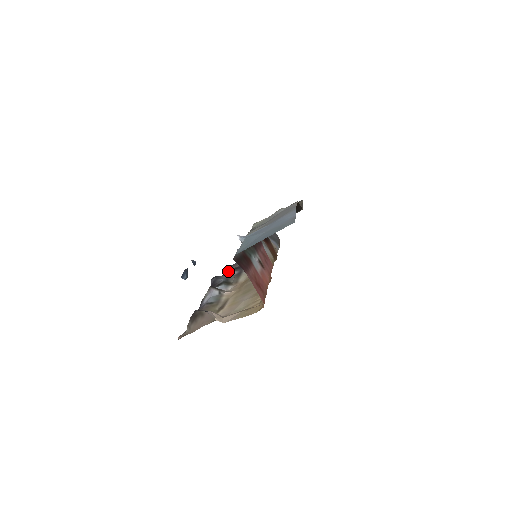
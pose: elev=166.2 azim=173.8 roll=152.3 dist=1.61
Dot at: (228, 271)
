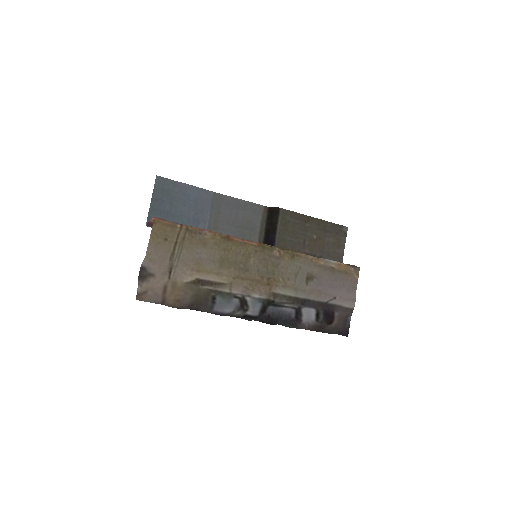
Dot at: (323, 325)
